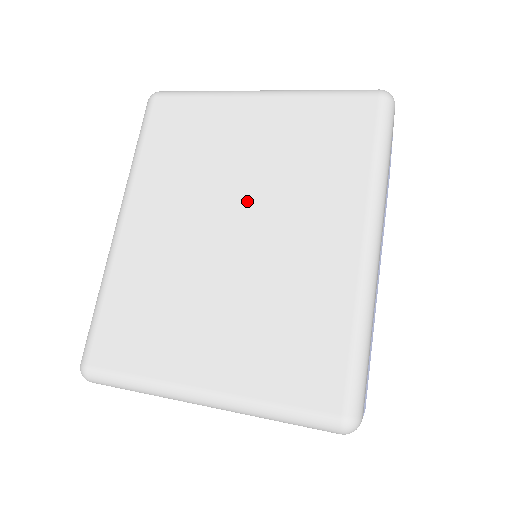
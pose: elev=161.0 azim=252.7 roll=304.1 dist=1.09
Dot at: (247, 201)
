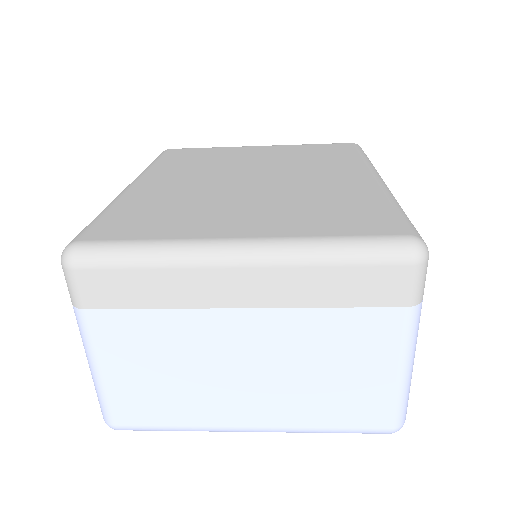
Dot at: (262, 170)
